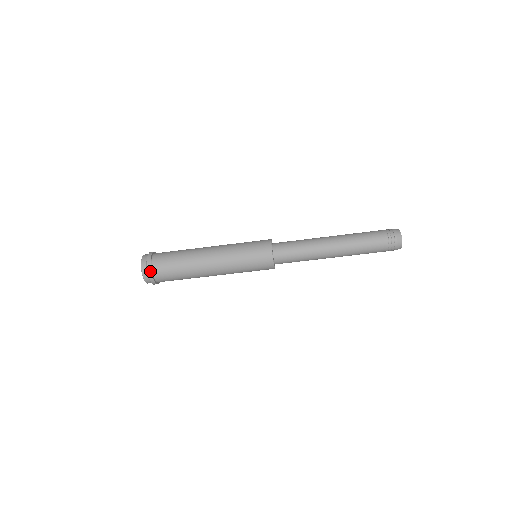
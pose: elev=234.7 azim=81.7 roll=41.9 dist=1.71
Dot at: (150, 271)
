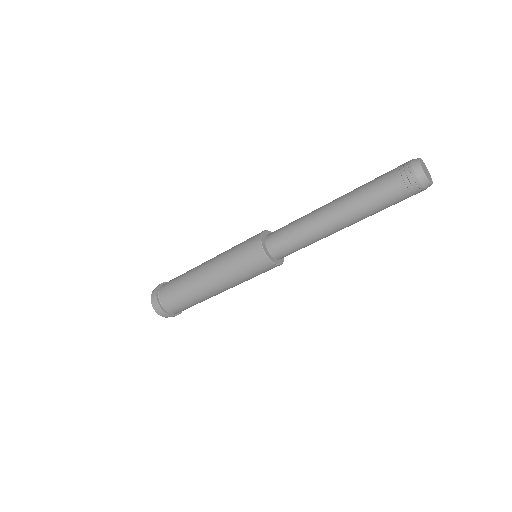
Dot at: (156, 293)
